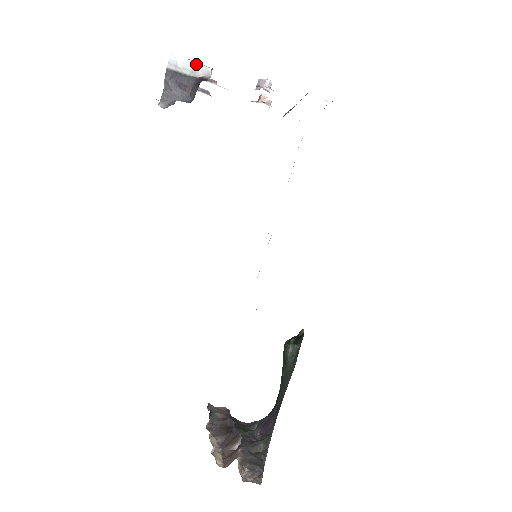
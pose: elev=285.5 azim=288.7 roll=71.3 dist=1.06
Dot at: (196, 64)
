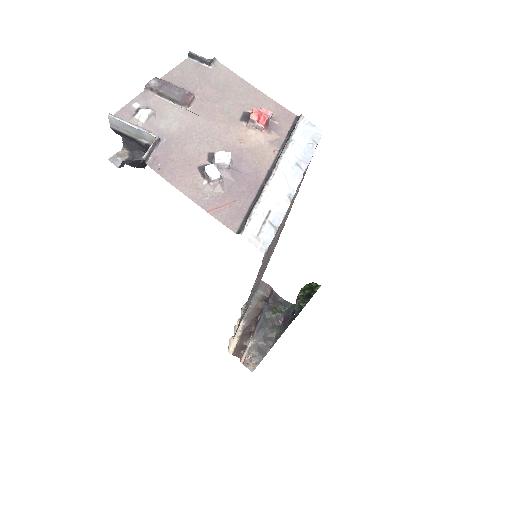
Dot at: (137, 129)
